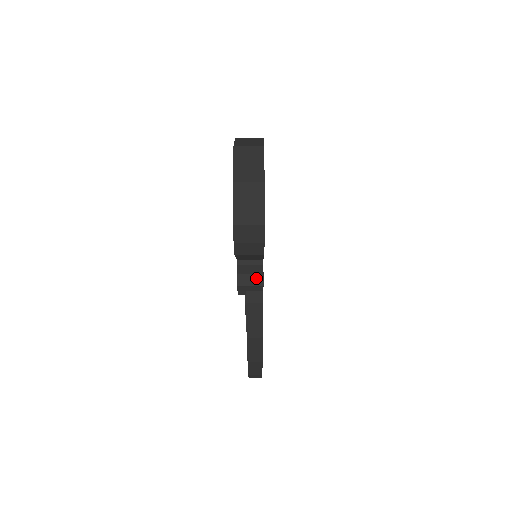
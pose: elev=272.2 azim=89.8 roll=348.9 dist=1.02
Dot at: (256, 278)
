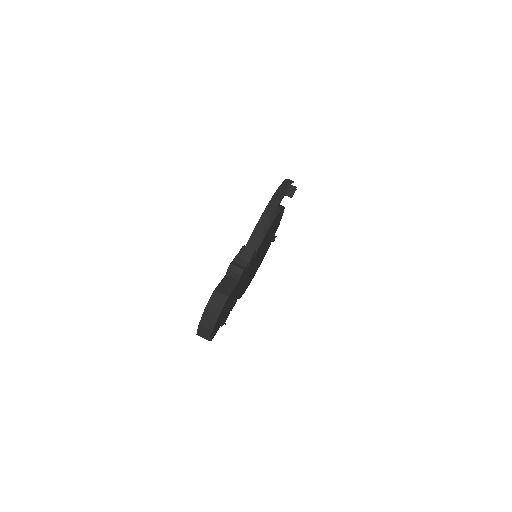
Dot at: occluded
